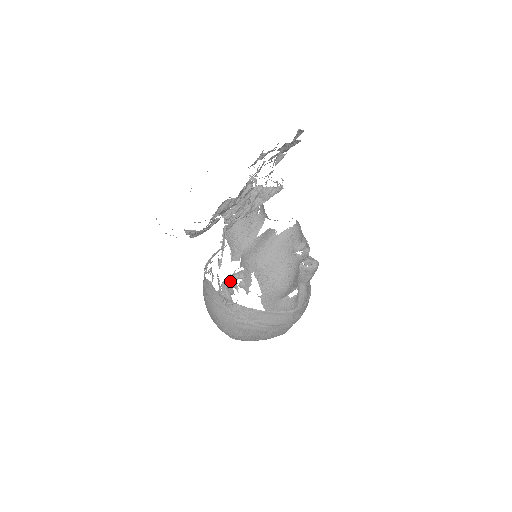
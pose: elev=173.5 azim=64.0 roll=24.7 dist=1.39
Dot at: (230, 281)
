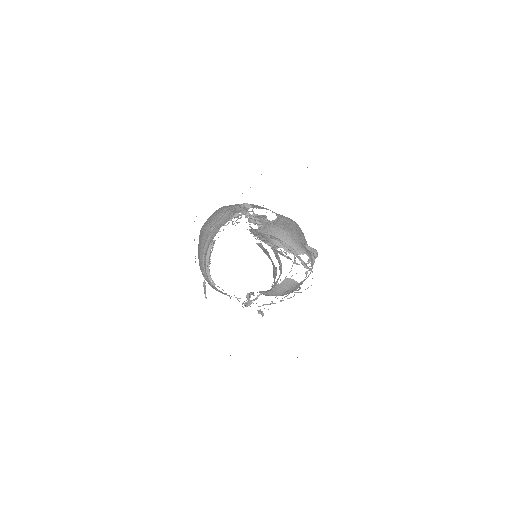
Dot at: occluded
